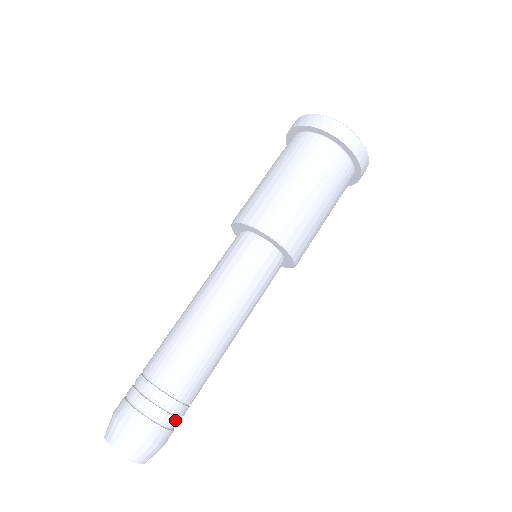
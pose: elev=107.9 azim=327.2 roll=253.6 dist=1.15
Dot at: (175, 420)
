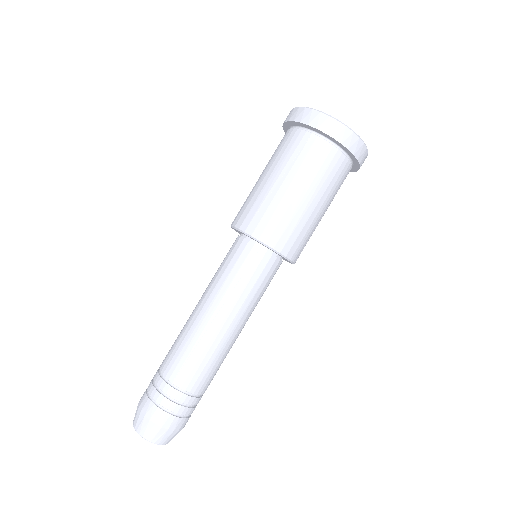
Dot at: occluded
